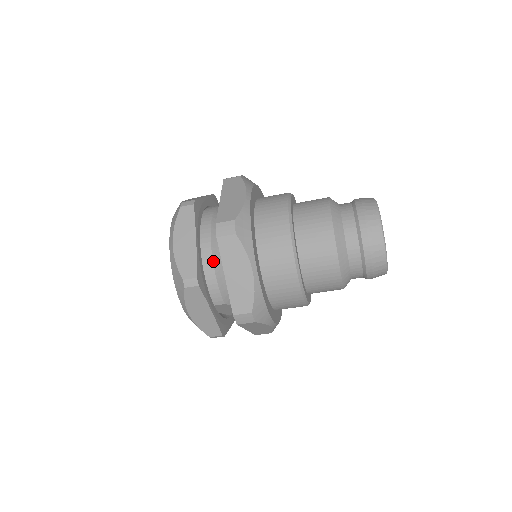
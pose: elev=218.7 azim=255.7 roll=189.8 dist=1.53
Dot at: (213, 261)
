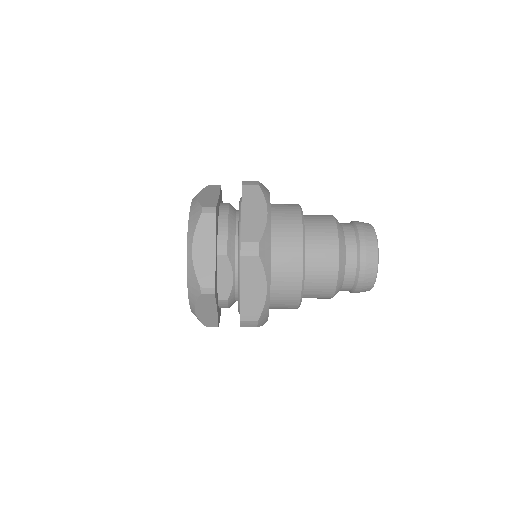
Dot at: (229, 215)
